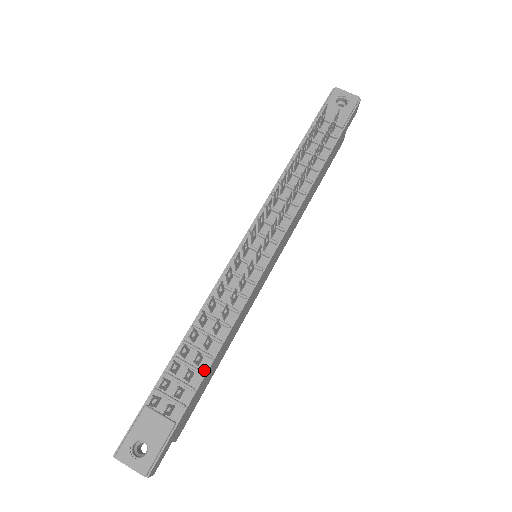
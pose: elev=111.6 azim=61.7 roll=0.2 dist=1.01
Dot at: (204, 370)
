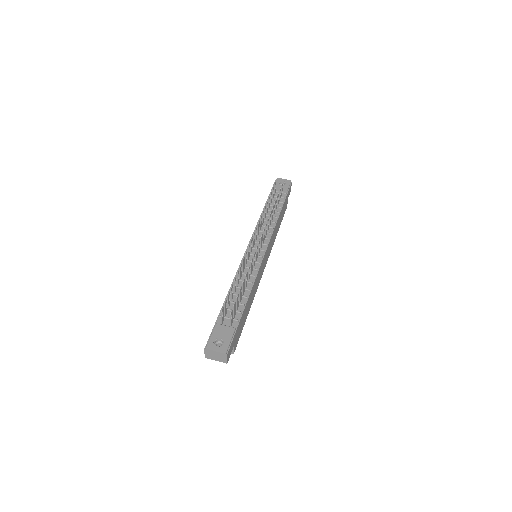
Dot at: (244, 304)
